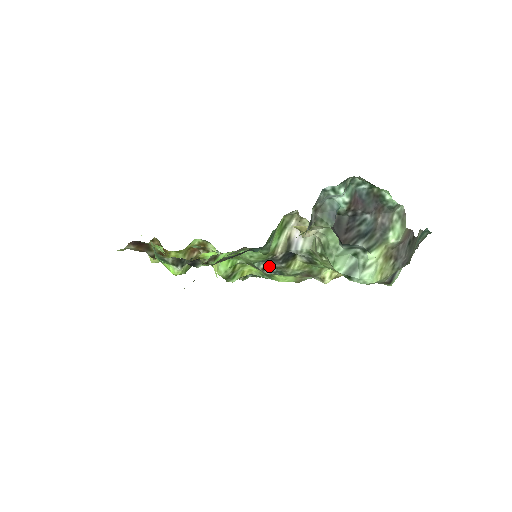
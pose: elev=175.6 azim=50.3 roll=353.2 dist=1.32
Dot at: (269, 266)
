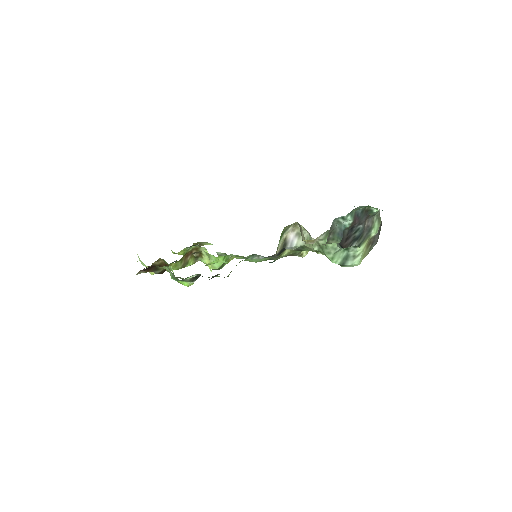
Dot at: (261, 257)
